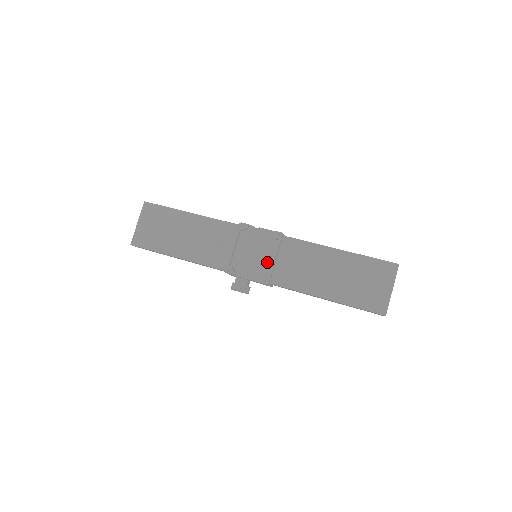
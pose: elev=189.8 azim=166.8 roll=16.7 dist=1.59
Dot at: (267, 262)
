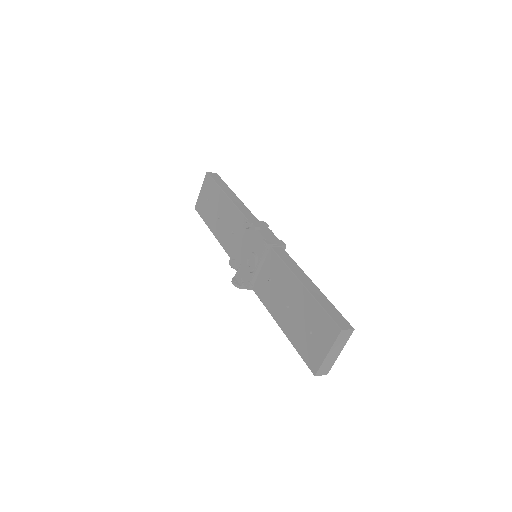
Dot at: (252, 268)
